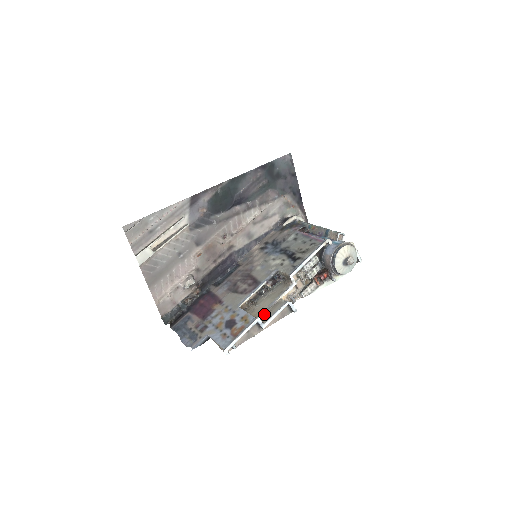
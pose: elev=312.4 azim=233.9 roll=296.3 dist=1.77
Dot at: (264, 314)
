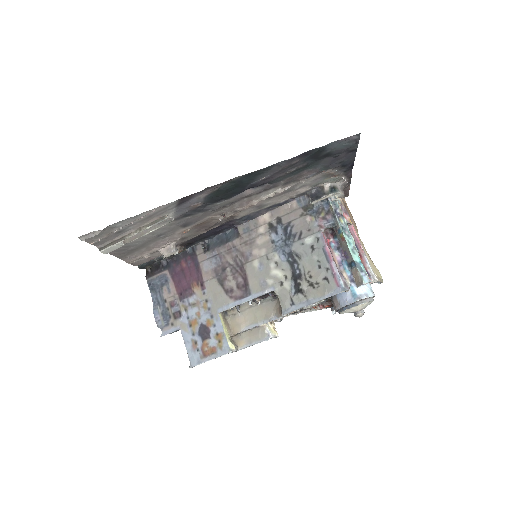
Dot at: (242, 334)
